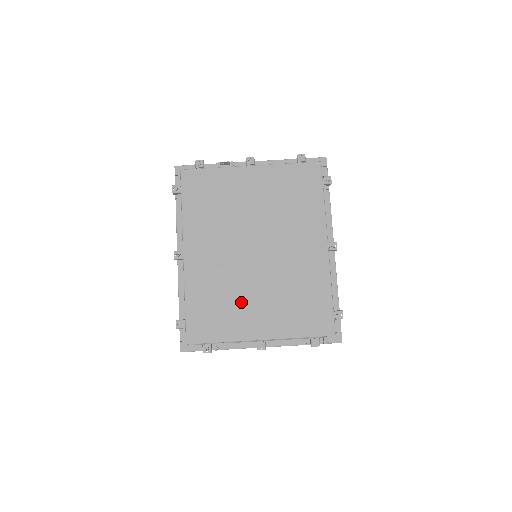
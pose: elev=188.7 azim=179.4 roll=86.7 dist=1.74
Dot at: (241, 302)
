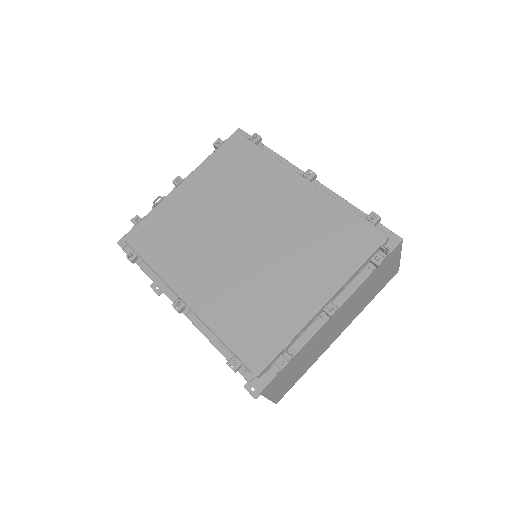
Dot at: (273, 289)
